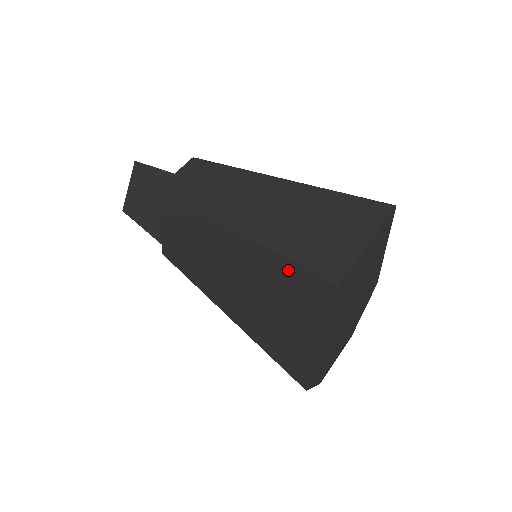
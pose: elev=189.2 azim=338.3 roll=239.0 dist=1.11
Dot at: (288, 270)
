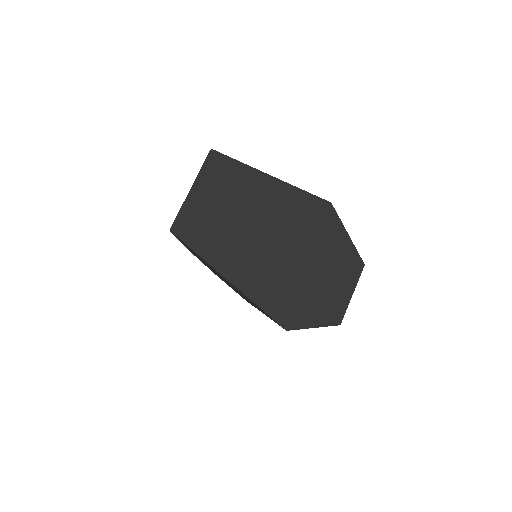
Dot at: (186, 246)
